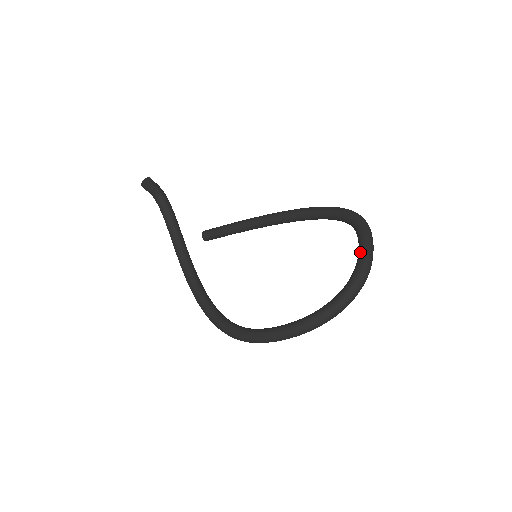
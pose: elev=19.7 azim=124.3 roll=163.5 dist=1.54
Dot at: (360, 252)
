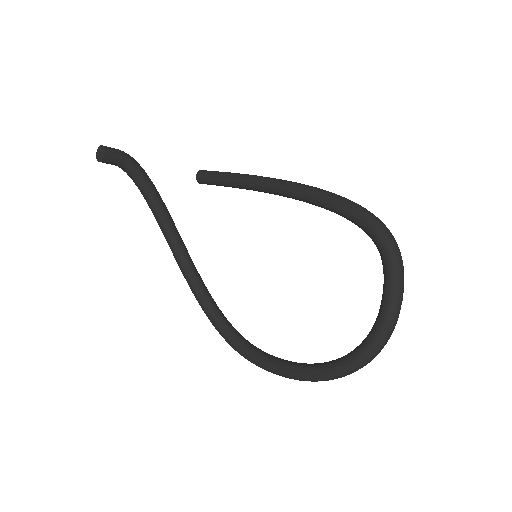
Dot at: (382, 309)
